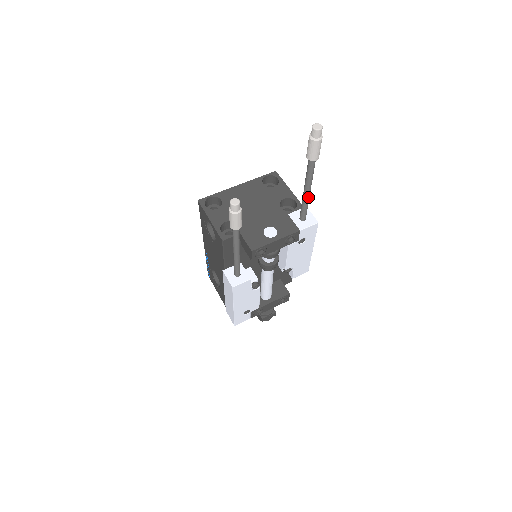
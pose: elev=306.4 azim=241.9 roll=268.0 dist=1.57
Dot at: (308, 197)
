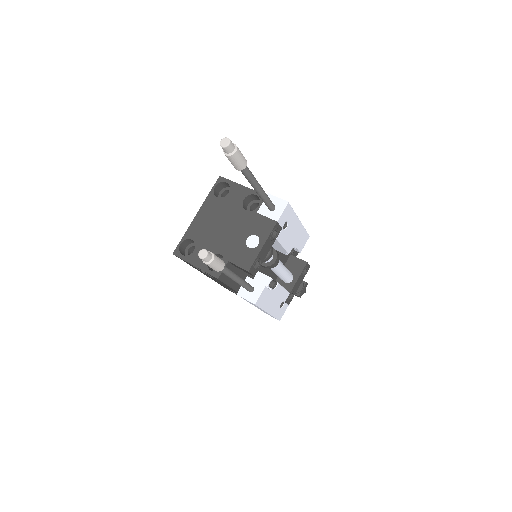
Dot at: (263, 193)
